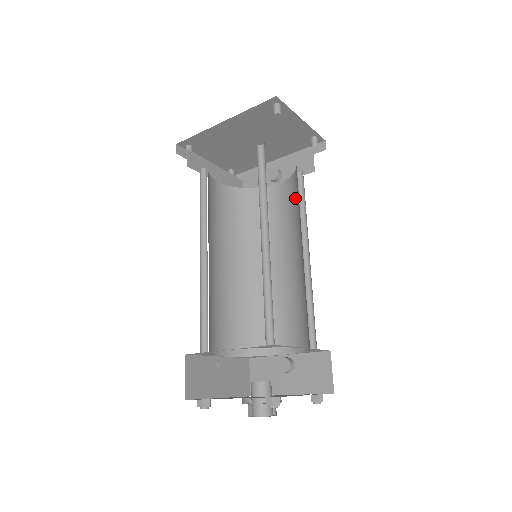
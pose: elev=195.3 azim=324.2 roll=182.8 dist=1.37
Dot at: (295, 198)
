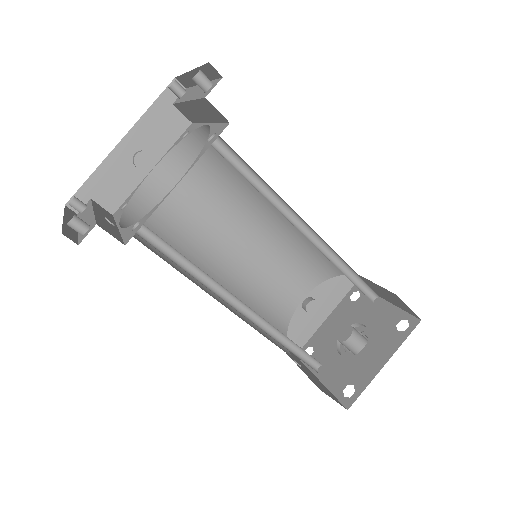
Dot at: (207, 168)
